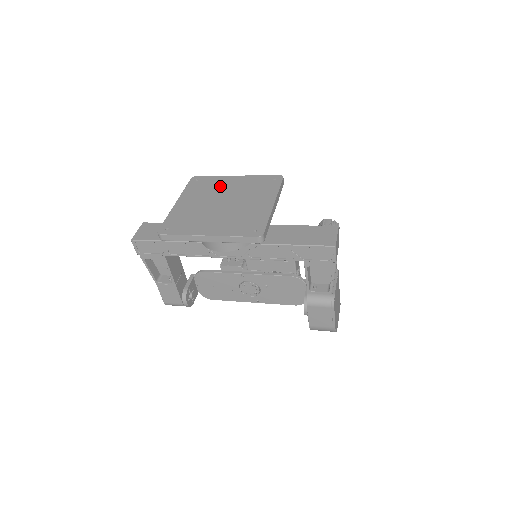
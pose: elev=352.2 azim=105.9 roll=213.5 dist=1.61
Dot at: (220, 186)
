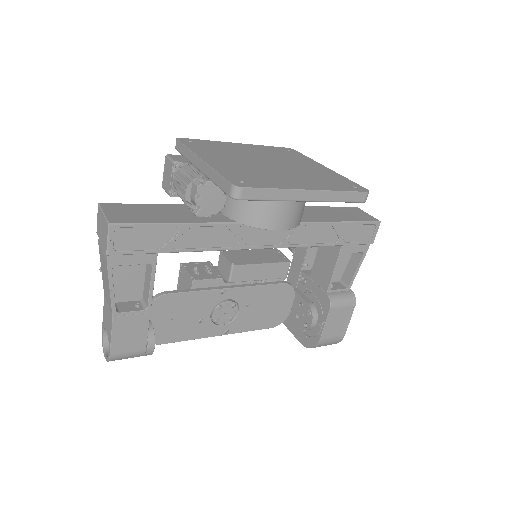
Dot at: (235, 149)
